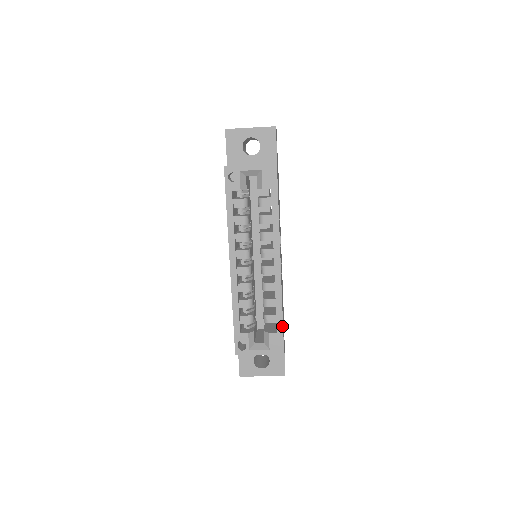
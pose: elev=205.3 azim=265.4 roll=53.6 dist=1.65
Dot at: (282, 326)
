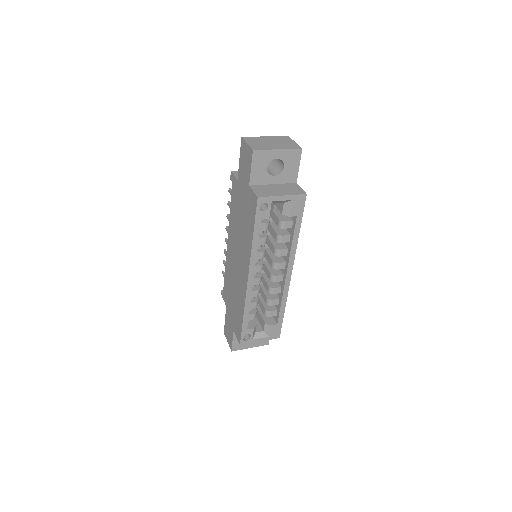
Dot at: (282, 319)
